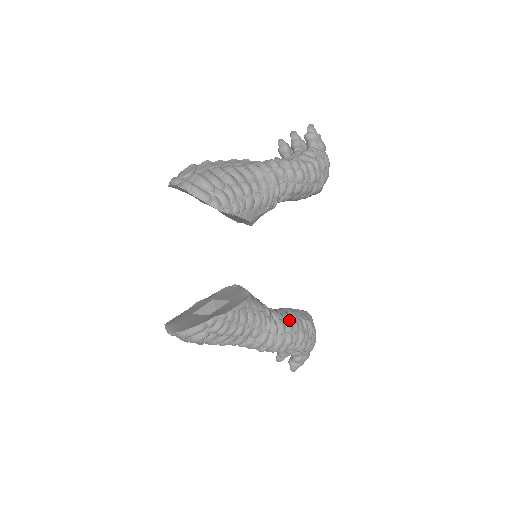
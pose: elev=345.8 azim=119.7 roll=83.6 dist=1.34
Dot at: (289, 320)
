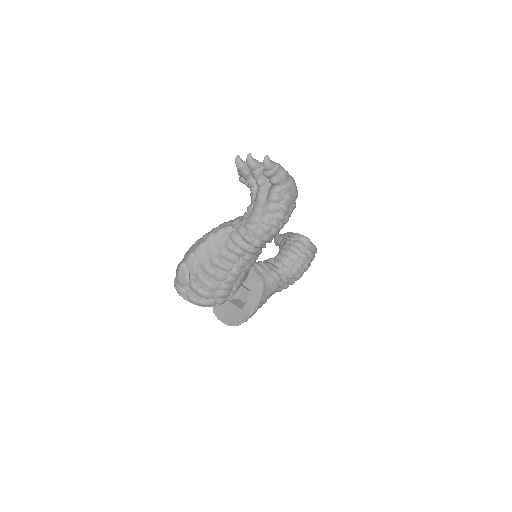
Dot at: (294, 268)
